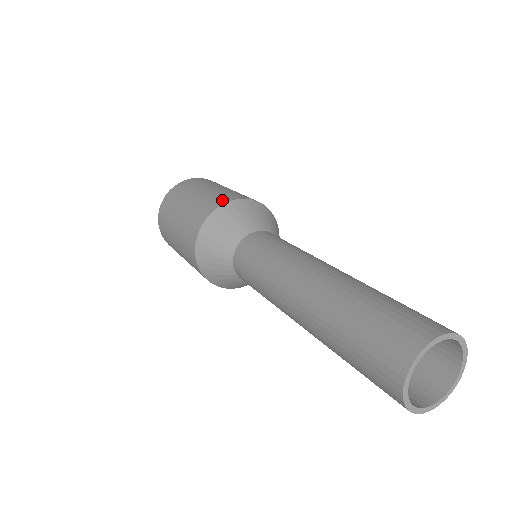
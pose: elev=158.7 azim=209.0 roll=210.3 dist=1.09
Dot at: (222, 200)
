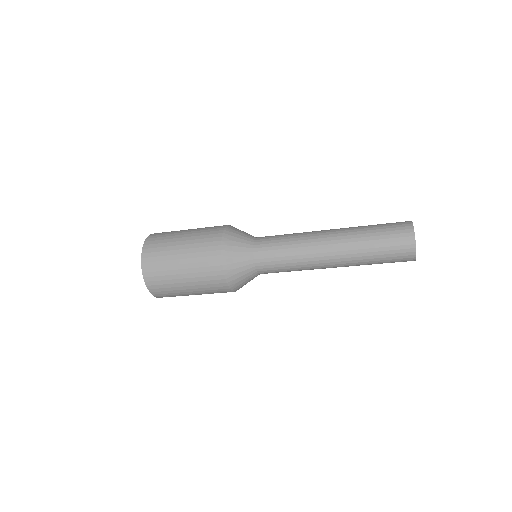
Dot at: (218, 228)
